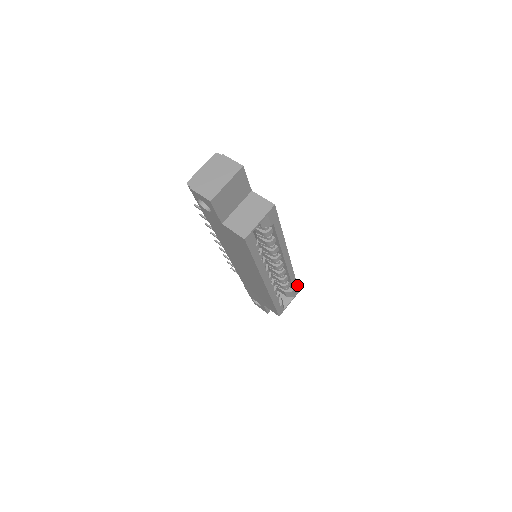
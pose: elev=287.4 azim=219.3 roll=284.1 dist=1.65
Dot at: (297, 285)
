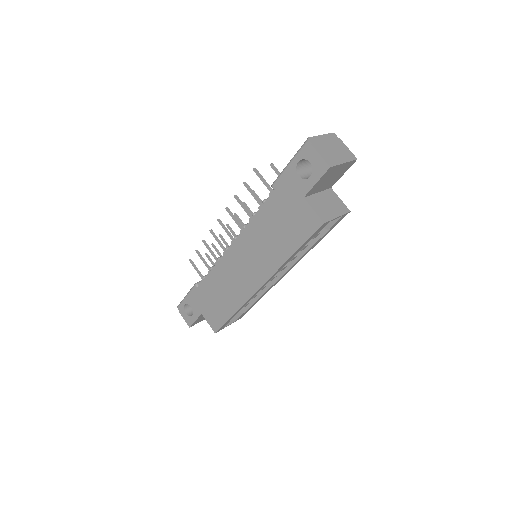
Dot at: occluded
